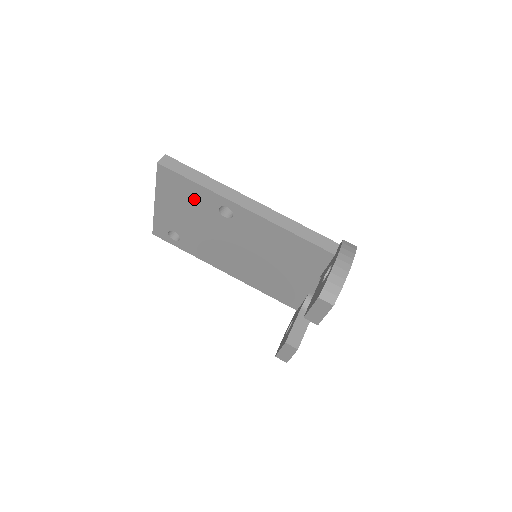
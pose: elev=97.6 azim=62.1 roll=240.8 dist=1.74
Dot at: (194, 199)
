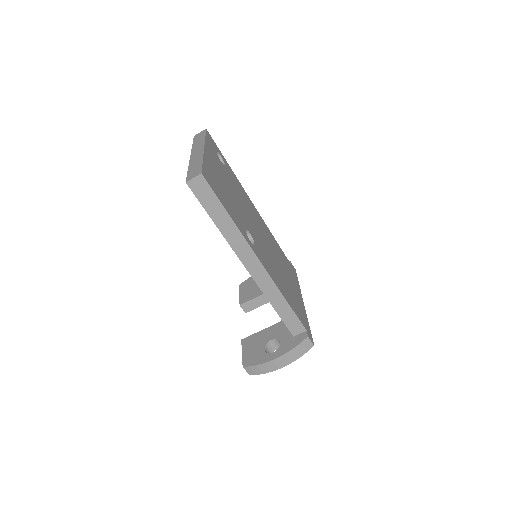
Dot at: occluded
